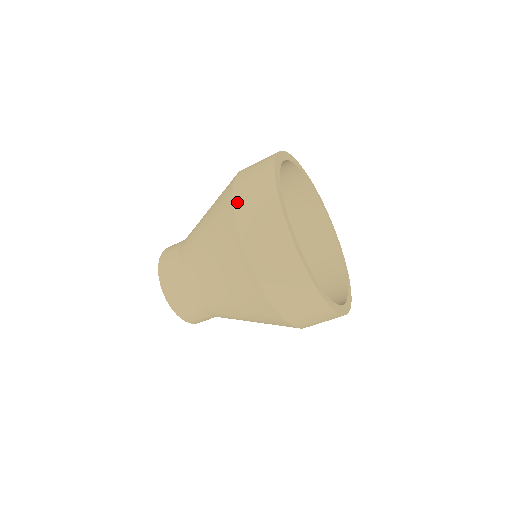
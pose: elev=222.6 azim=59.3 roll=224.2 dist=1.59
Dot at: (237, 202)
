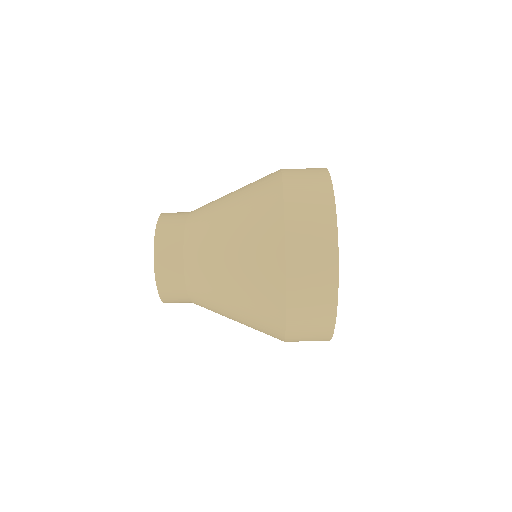
Dot at: (290, 223)
